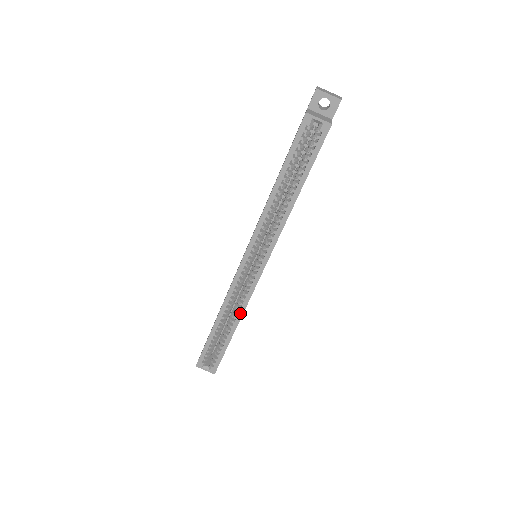
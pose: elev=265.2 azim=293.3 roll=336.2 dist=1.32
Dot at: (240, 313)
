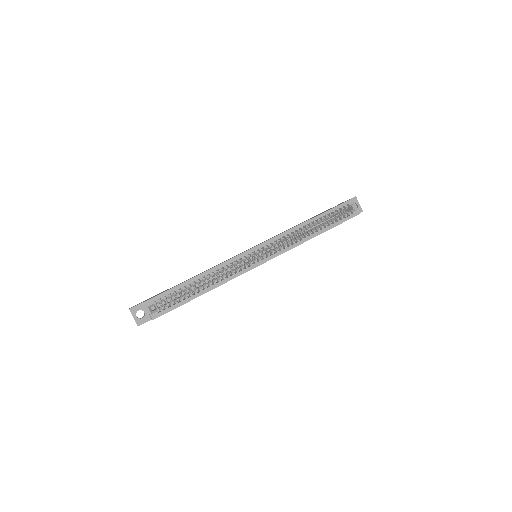
Dot at: (222, 282)
